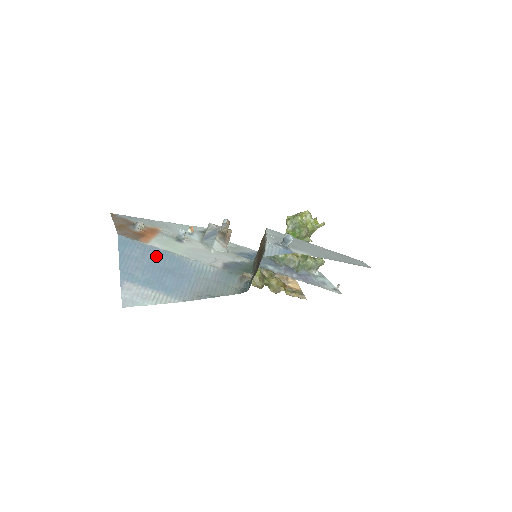
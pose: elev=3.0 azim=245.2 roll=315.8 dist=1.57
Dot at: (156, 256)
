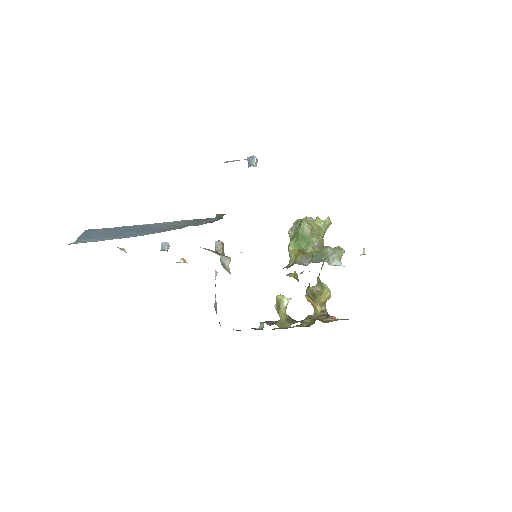
Dot at: (121, 228)
